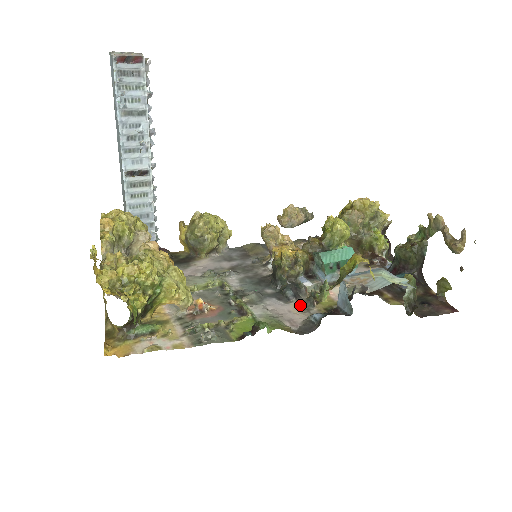
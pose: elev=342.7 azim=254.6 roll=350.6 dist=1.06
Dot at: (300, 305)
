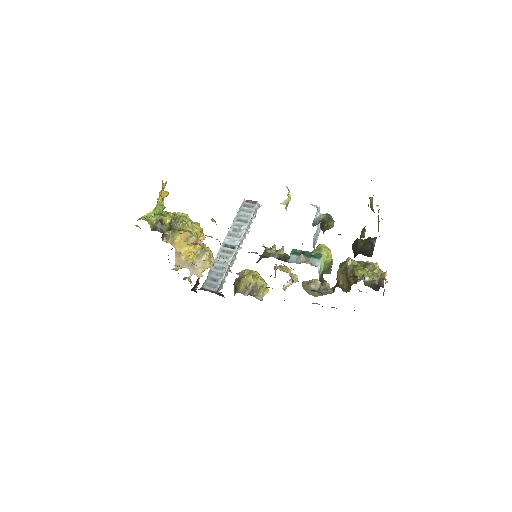
Dot at: occluded
